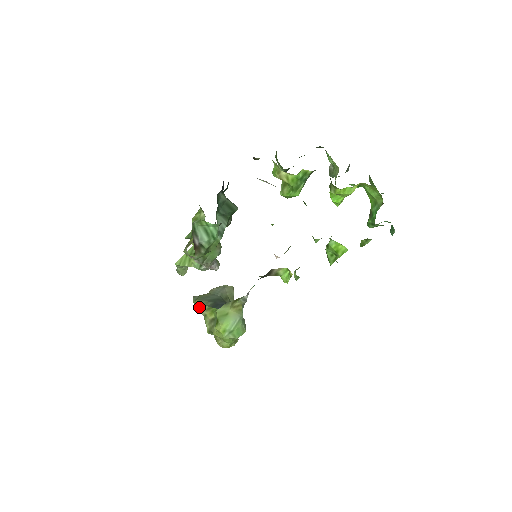
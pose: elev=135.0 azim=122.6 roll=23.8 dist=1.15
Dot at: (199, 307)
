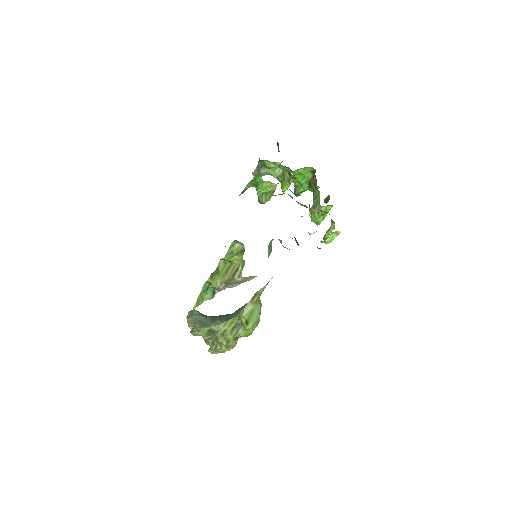
Dot at: (208, 333)
